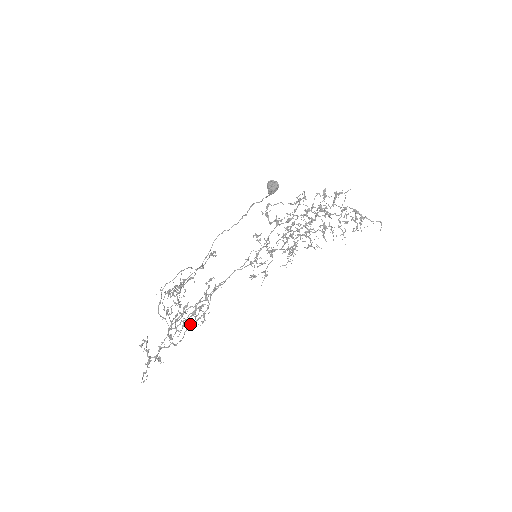
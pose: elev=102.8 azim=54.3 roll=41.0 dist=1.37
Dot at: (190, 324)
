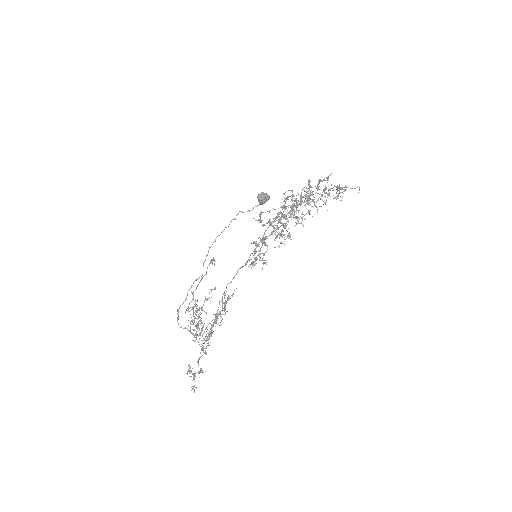
Dot at: occluded
